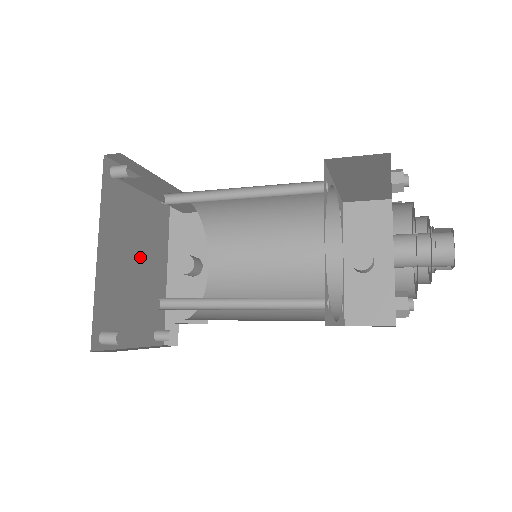
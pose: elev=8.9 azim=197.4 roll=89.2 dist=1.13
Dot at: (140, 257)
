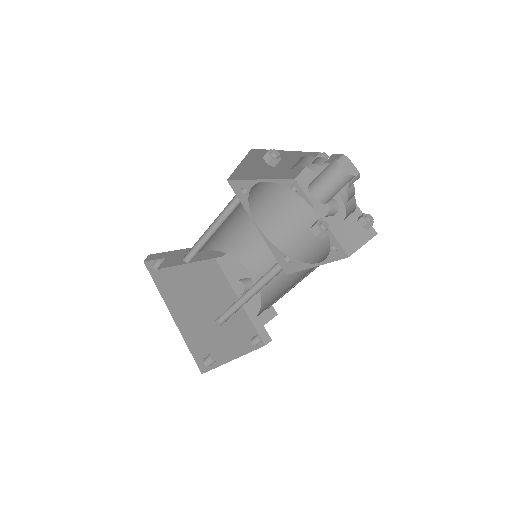
Dot at: (208, 302)
